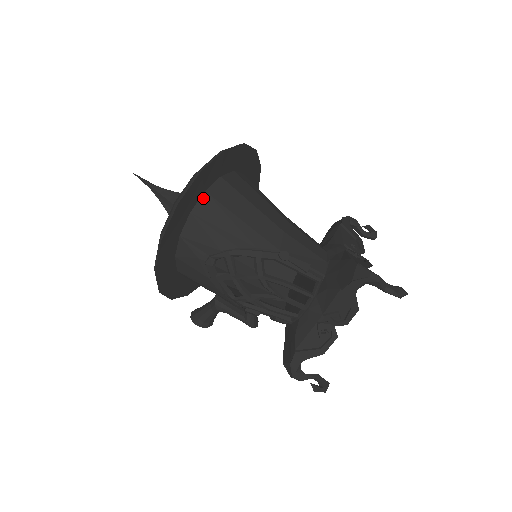
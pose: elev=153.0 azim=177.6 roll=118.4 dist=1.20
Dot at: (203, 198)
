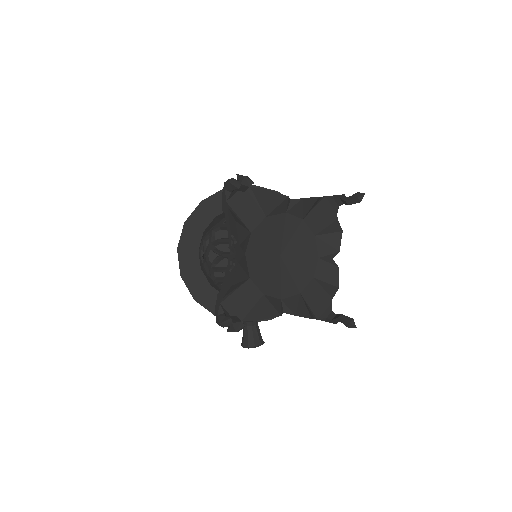
Dot at: occluded
